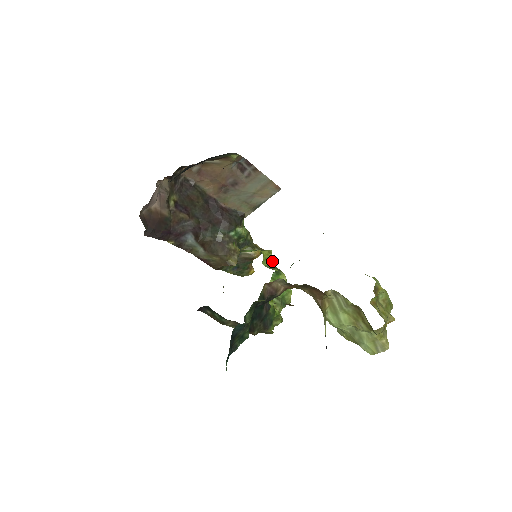
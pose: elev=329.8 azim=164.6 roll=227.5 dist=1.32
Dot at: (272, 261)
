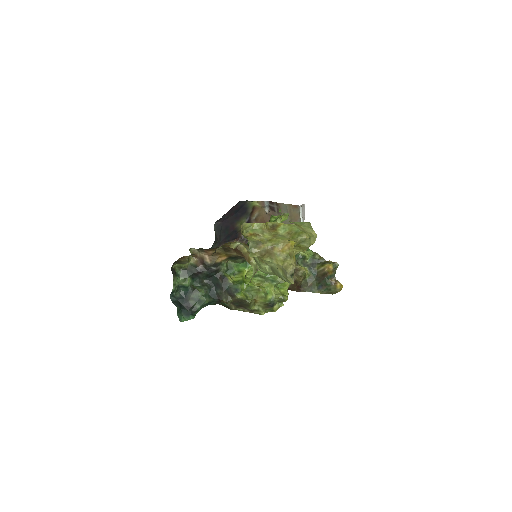
Dot at: occluded
